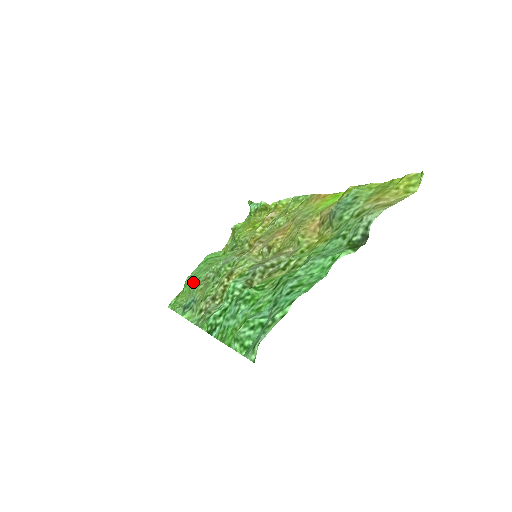
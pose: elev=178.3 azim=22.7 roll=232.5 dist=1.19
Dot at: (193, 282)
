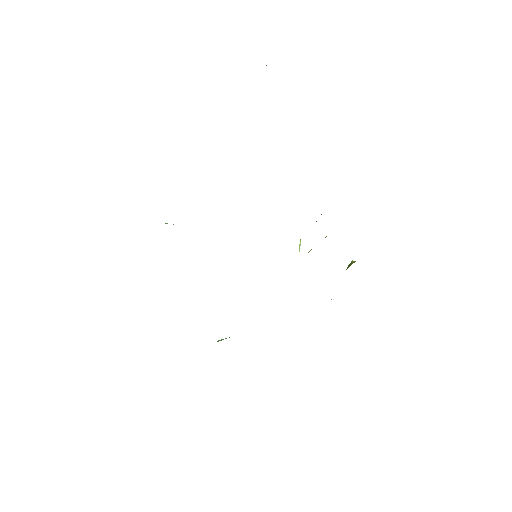
Dot at: occluded
